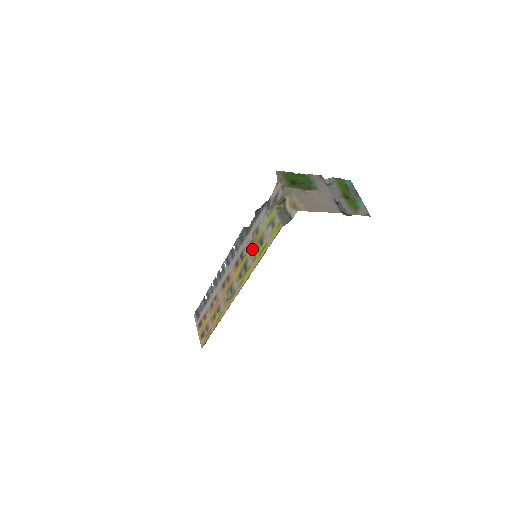
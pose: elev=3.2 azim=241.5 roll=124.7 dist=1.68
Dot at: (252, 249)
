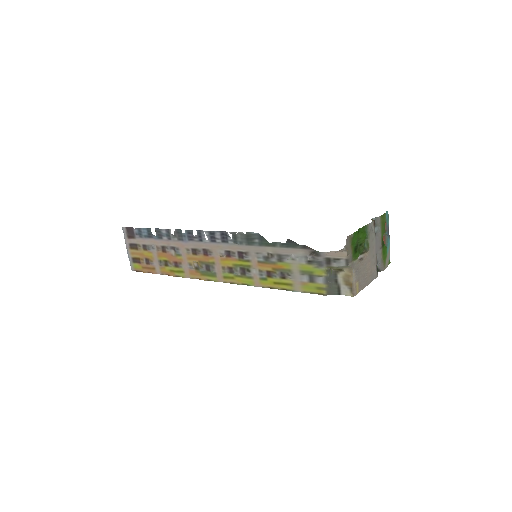
Dot at: (264, 267)
